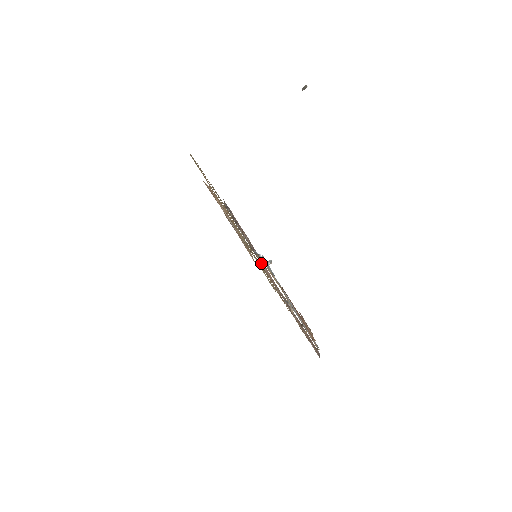
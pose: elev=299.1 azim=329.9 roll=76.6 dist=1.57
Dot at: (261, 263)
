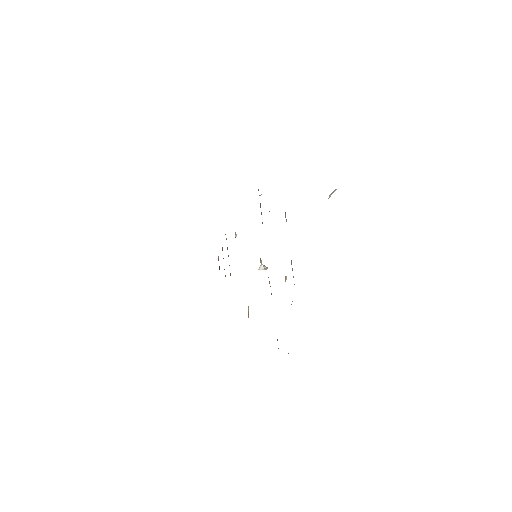
Dot at: occluded
